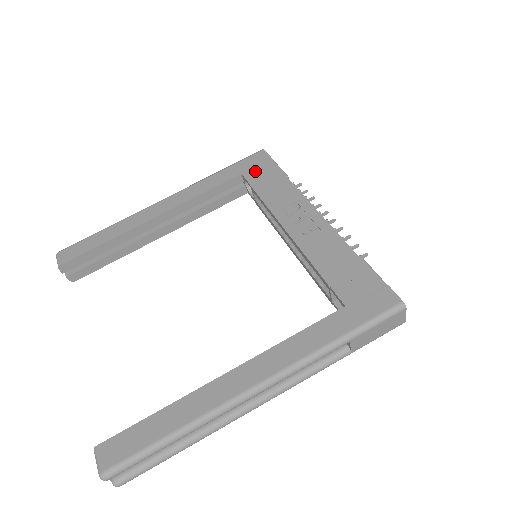
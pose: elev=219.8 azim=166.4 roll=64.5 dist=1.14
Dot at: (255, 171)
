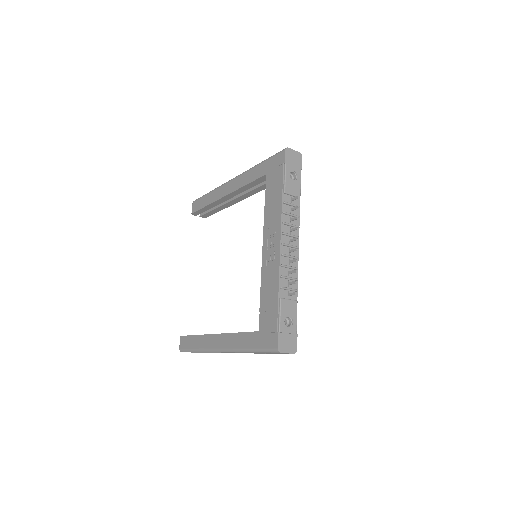
Dot at: (272, 176)
